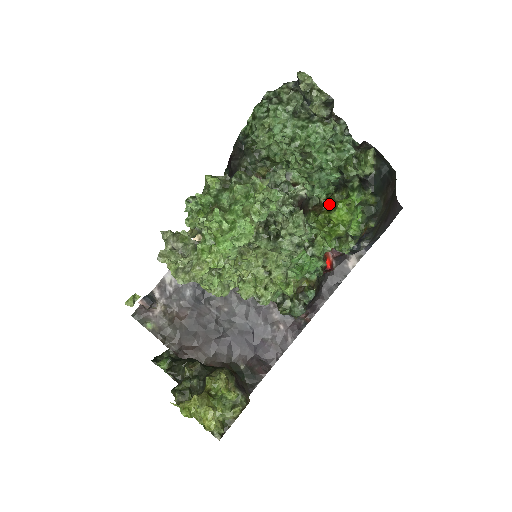
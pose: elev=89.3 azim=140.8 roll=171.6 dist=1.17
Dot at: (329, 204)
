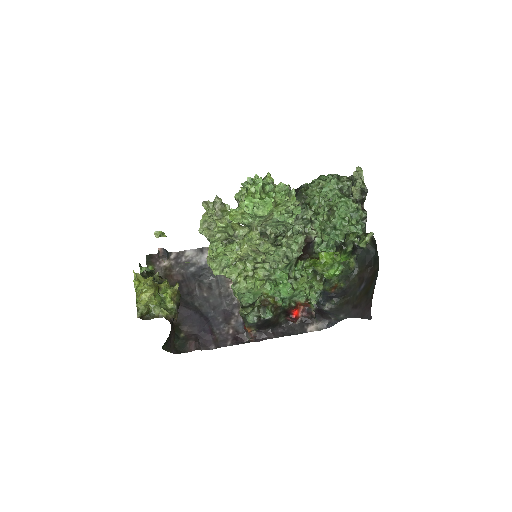
Dot at: occluded
